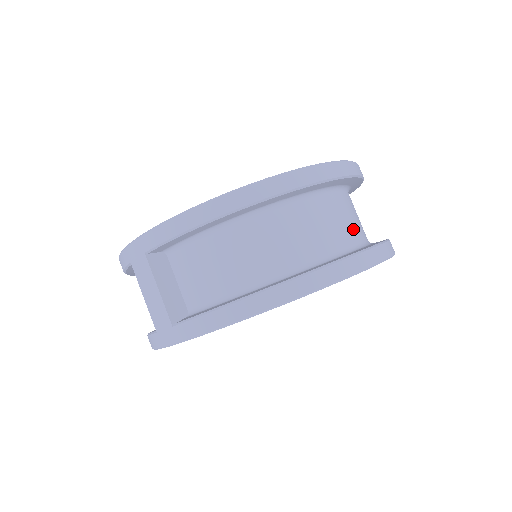
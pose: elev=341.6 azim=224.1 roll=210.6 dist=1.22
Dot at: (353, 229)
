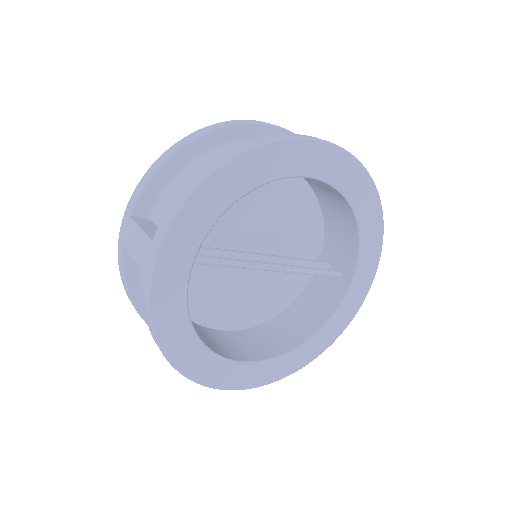
Dot at: occluded
